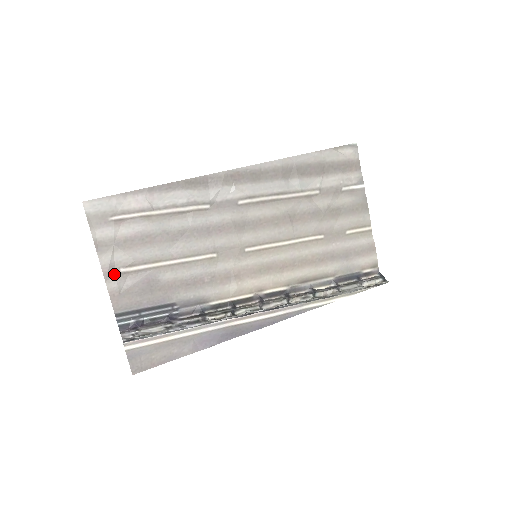
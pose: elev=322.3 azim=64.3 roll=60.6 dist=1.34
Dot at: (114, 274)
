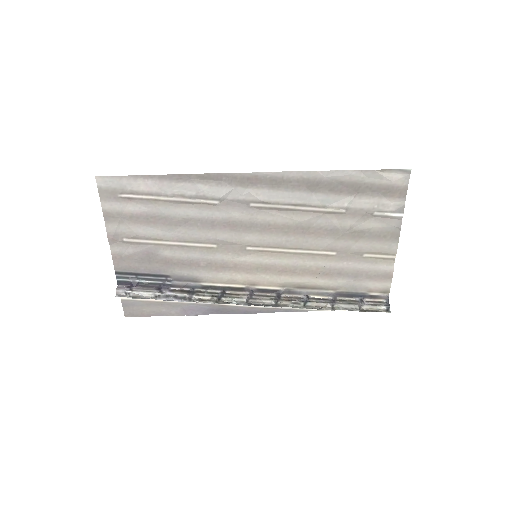
Dot at: (118, 241)
